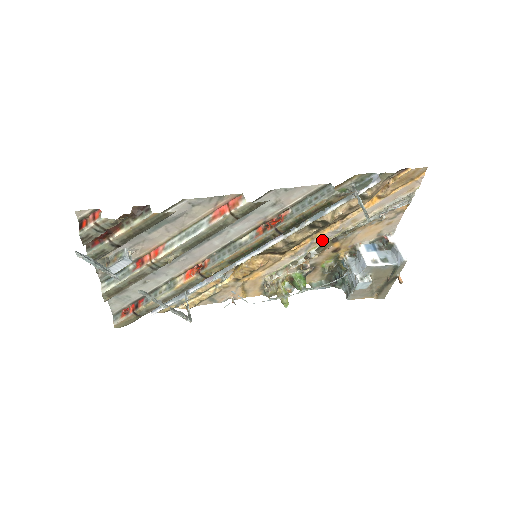
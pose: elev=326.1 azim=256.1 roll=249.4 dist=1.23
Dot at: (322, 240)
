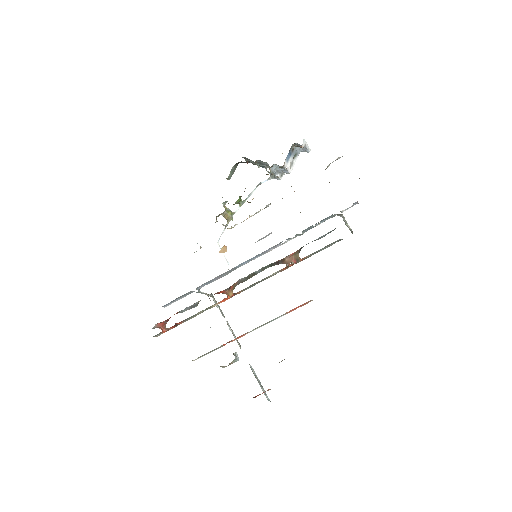
Dot at: occluded
